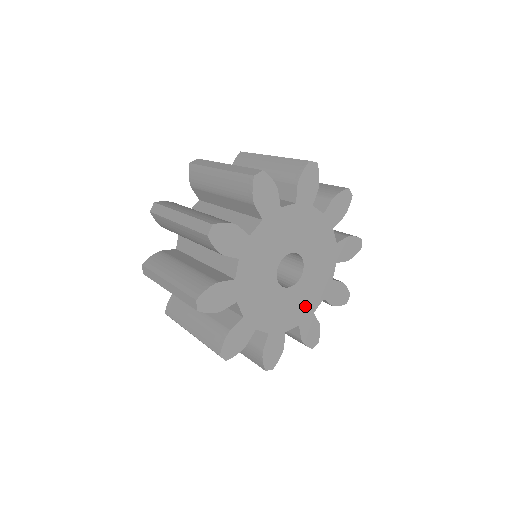
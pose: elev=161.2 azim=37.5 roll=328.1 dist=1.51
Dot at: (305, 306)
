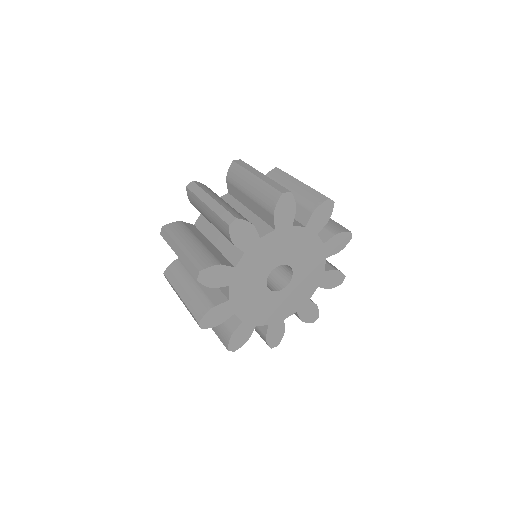
Dot at: (300, 297)
